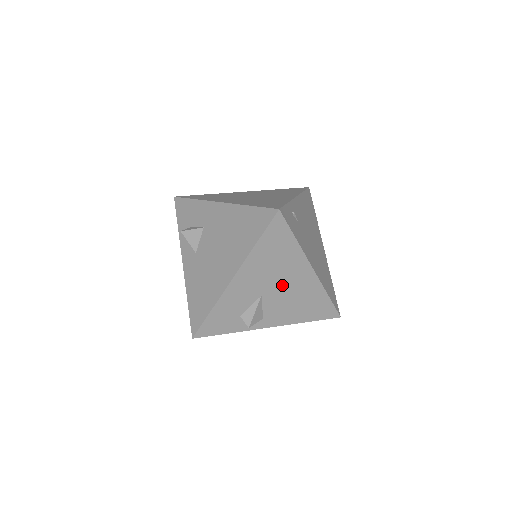
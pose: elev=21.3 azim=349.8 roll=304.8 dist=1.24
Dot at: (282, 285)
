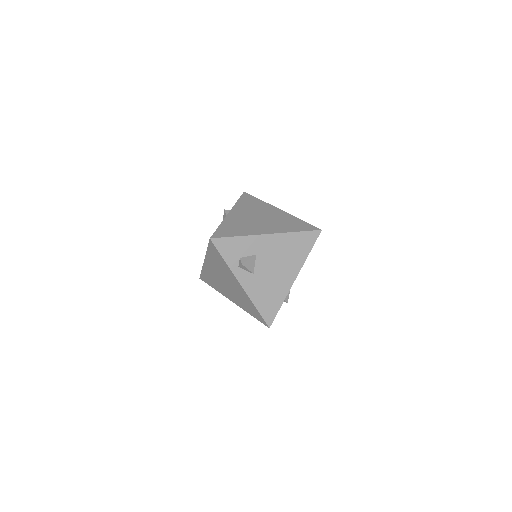
Dot at: occluded
